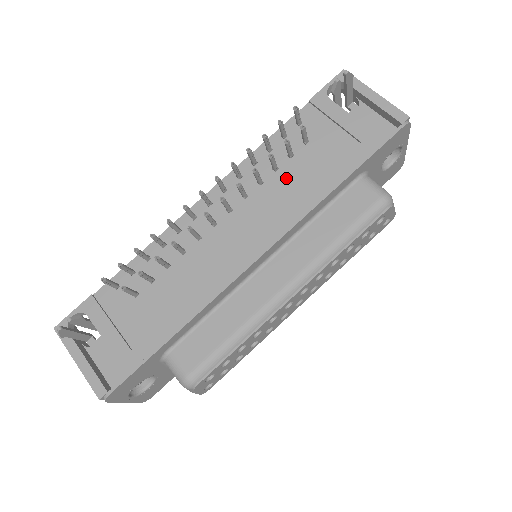
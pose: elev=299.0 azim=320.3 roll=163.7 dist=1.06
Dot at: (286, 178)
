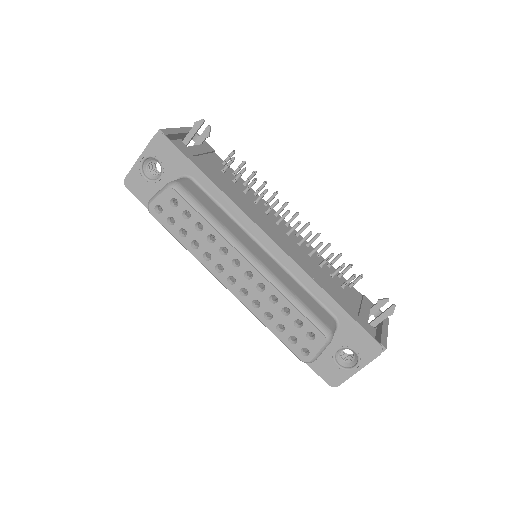
Dot at: (319, 269)
